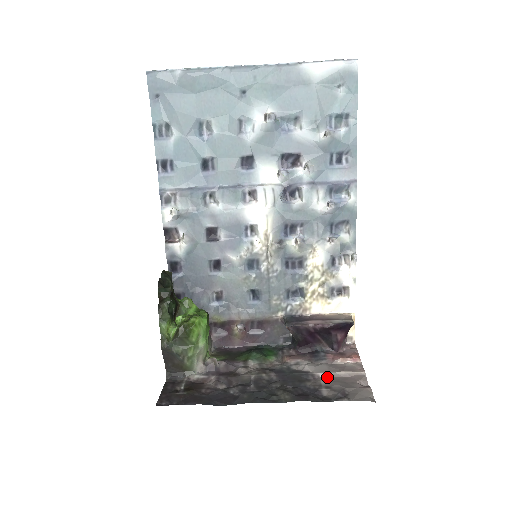
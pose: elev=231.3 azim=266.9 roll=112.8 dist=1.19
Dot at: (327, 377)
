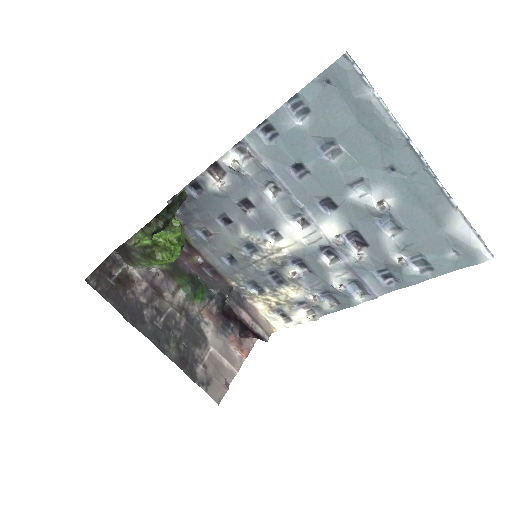
Dot at: (213, 355)
